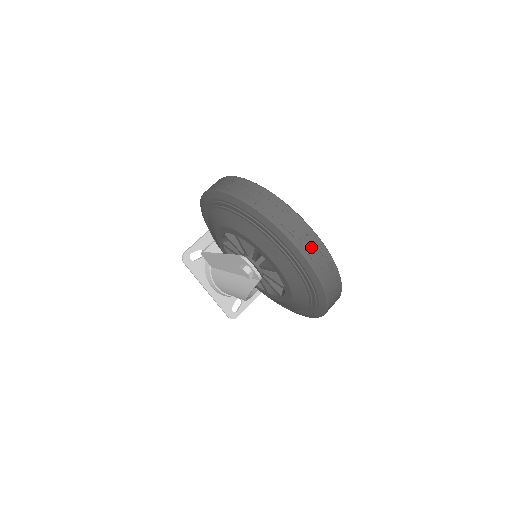
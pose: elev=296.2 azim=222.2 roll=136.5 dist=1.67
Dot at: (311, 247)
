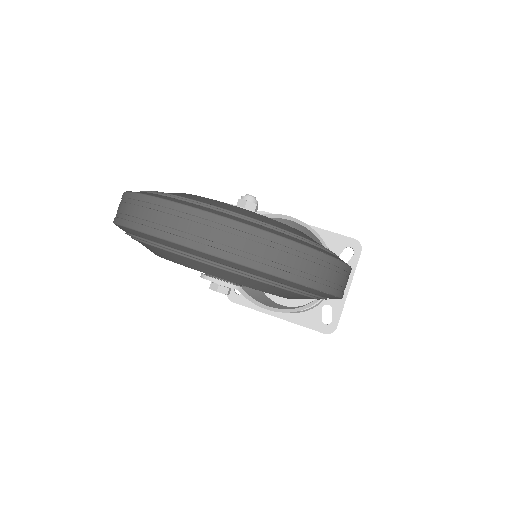
Dot at: (181, 225)
